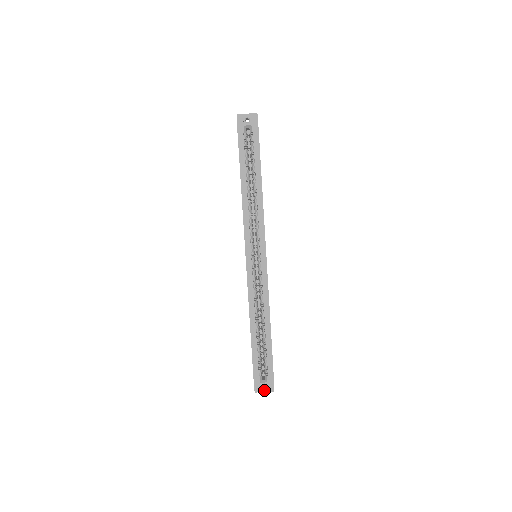
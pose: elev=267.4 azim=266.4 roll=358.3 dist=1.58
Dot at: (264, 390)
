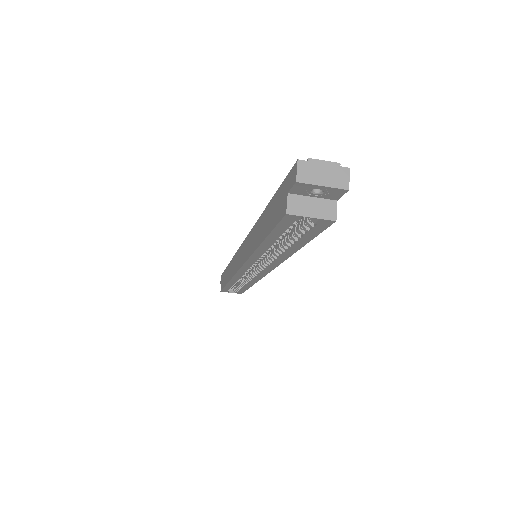
Dot at: occluded
